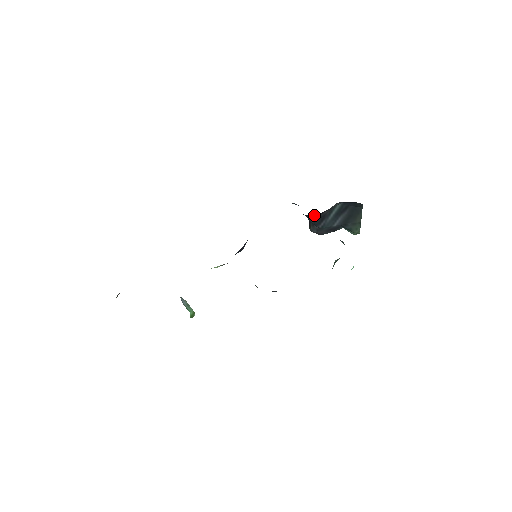
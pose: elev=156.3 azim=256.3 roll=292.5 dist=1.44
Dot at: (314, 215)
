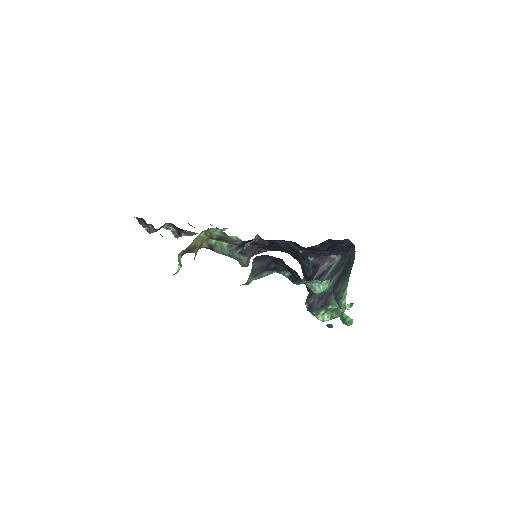
Dot at: (315, 268)
